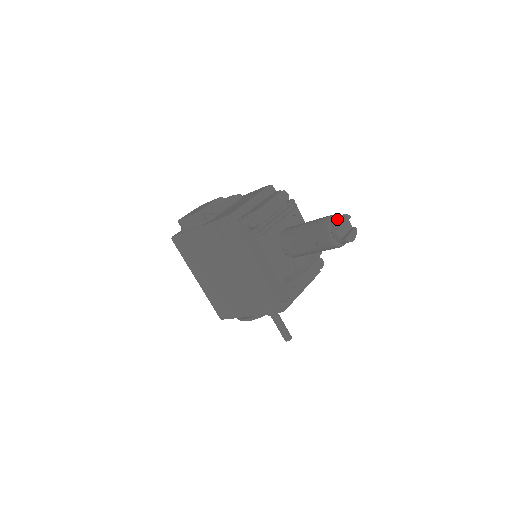
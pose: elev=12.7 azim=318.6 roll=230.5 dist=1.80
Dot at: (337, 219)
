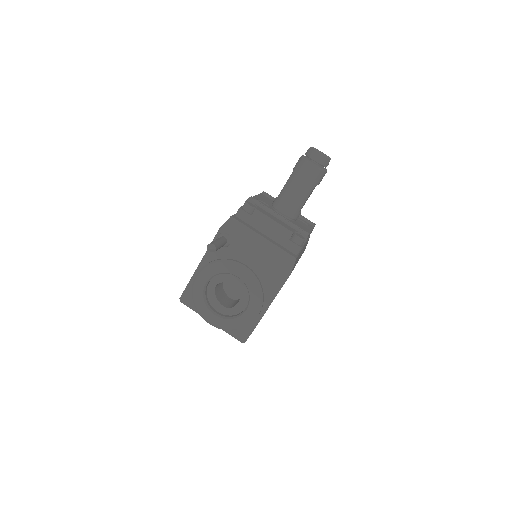
Dot at: occluded
